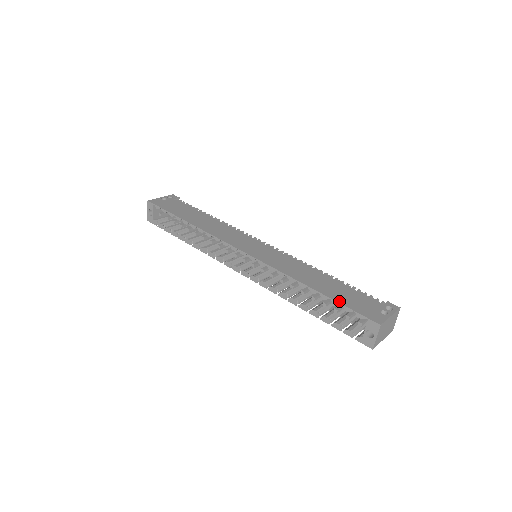
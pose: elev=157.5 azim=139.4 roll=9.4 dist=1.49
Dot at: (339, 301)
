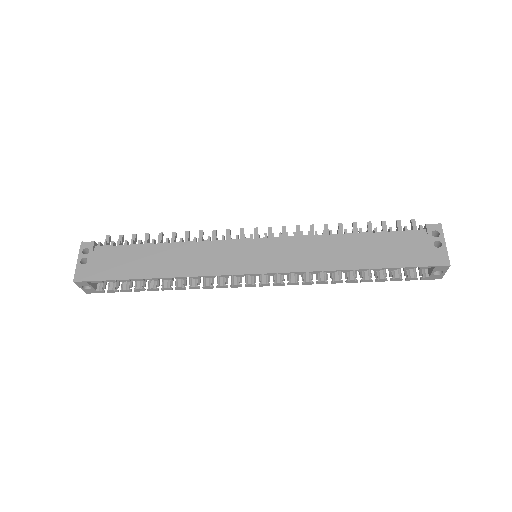
Dot at: (396, 265)
